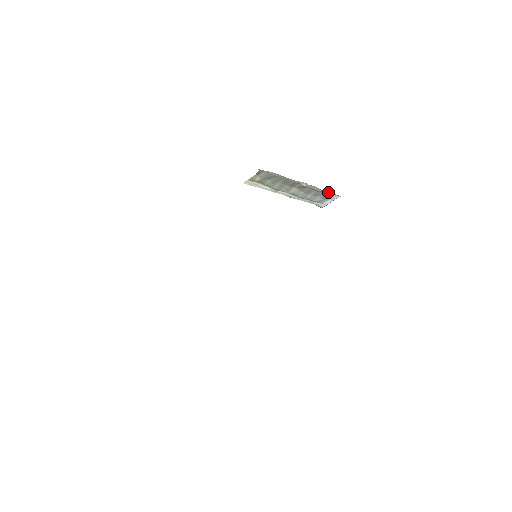
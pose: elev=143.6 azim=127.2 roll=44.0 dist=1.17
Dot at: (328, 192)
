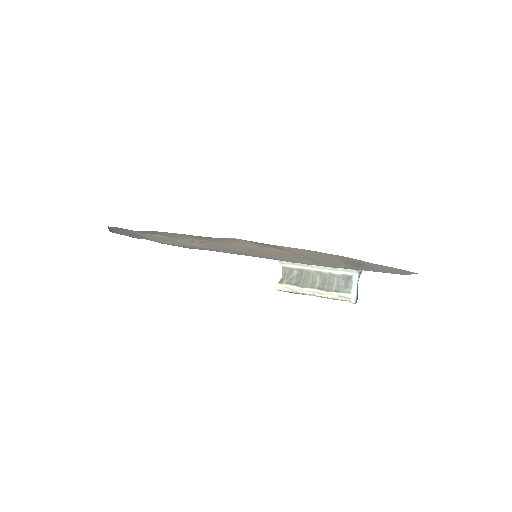
Dot at: (346, 273)
